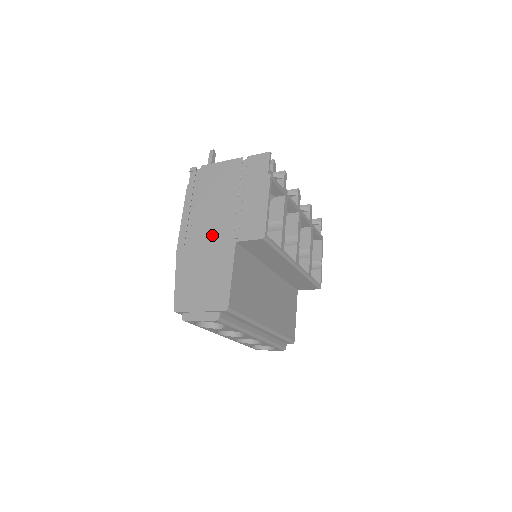
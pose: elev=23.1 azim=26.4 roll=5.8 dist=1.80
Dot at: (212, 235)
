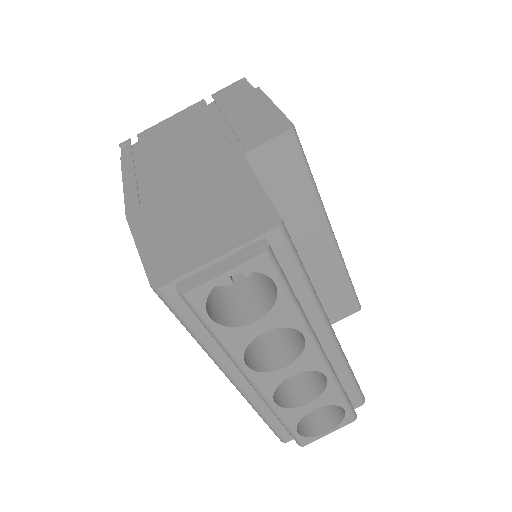
Dot at: (192, 170)
